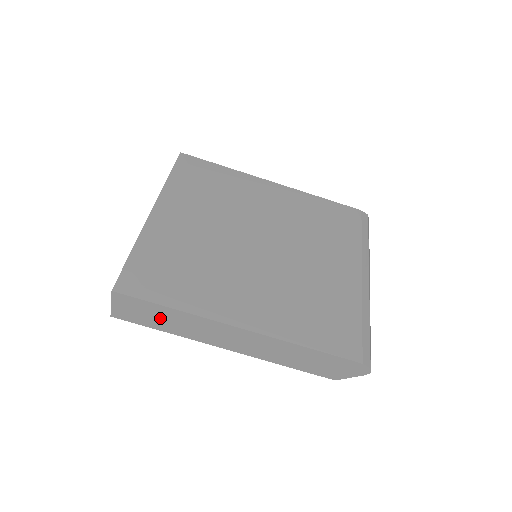
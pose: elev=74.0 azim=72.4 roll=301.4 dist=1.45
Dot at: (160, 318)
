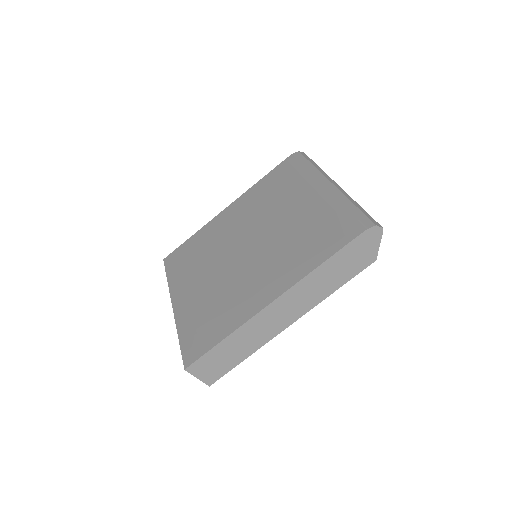
Dot at: (230, 353)
